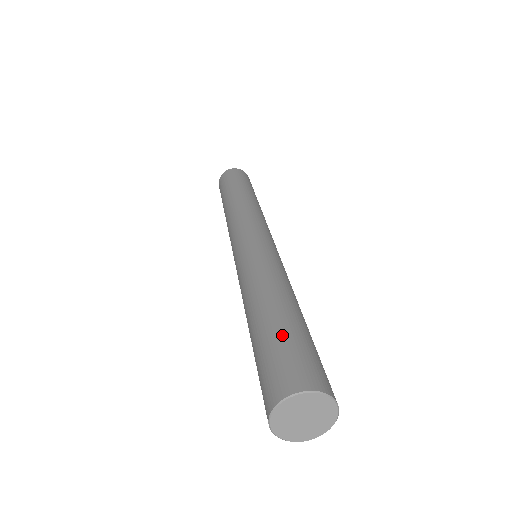
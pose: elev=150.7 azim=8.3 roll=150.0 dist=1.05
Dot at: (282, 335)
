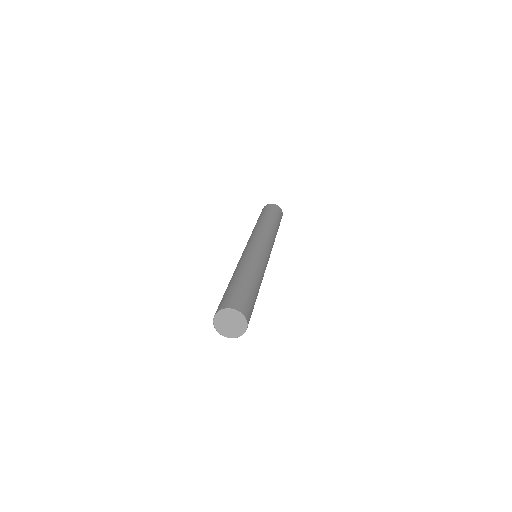
Dot at: (230, 289)
